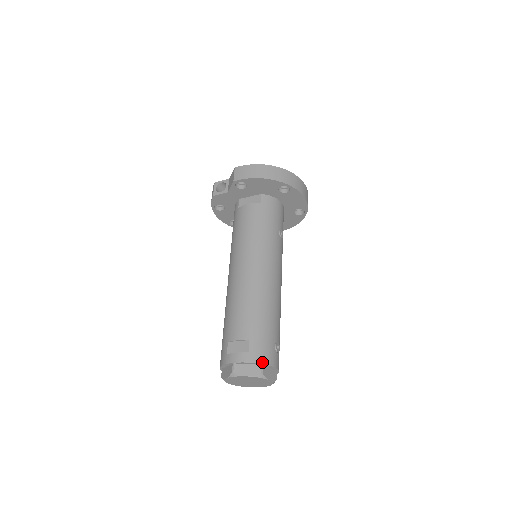
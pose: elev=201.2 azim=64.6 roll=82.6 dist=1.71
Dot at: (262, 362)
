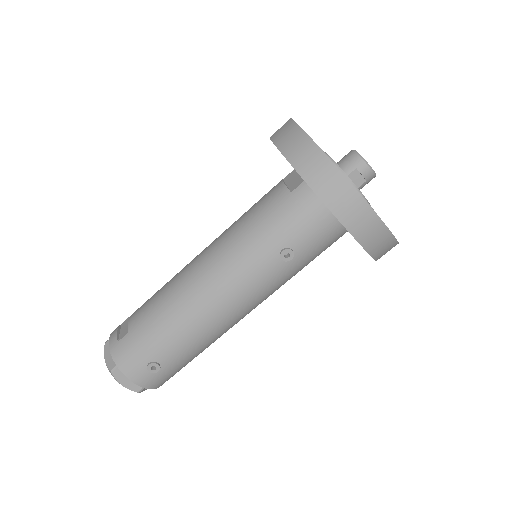
Dot at: (117, 363)
